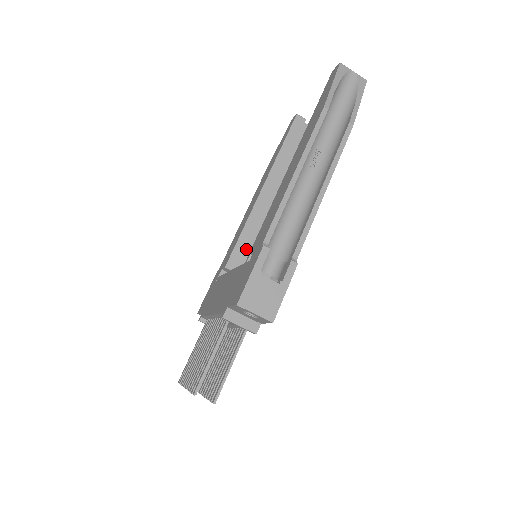
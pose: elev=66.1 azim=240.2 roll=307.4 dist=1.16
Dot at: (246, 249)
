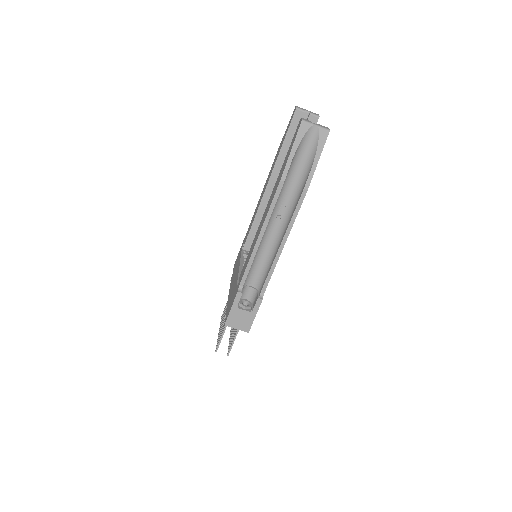
Dot at: occluded
